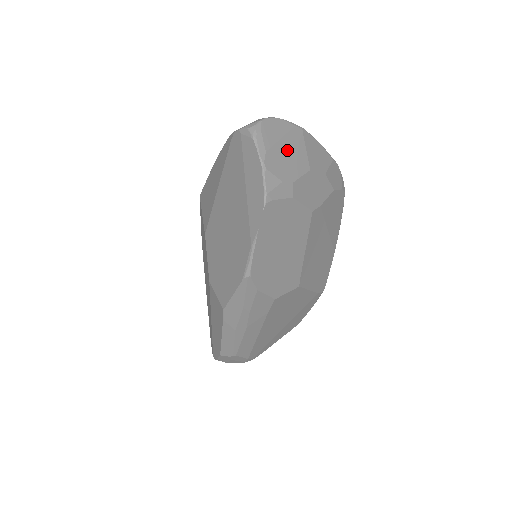
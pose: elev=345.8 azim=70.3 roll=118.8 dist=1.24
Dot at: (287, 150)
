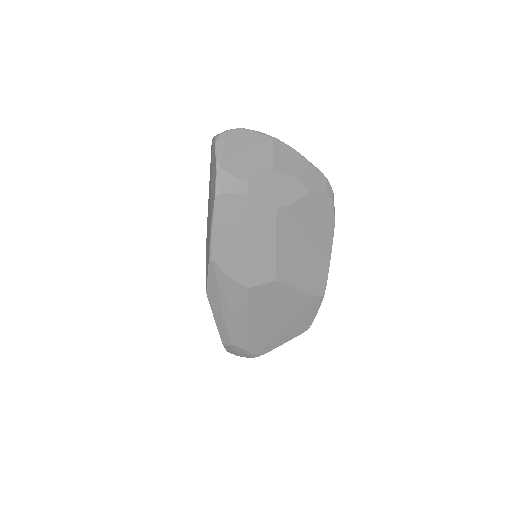
Dot at: (249, 154)
